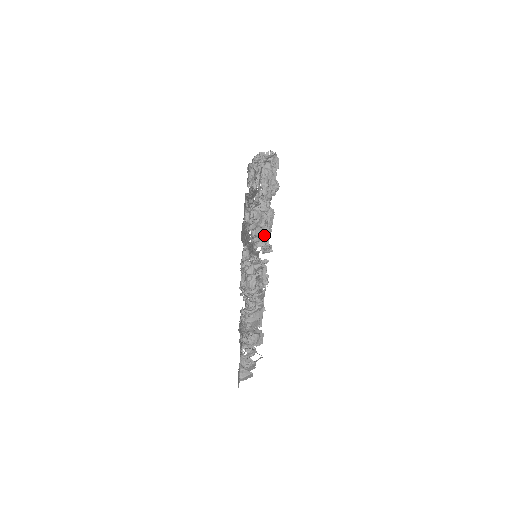
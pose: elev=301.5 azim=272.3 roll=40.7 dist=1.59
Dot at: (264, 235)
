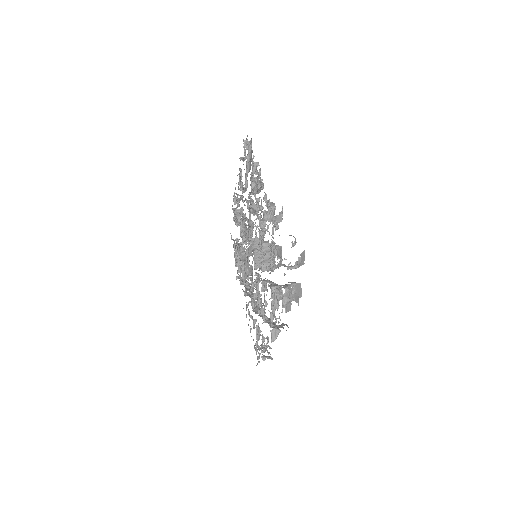
Dot at: occluded
